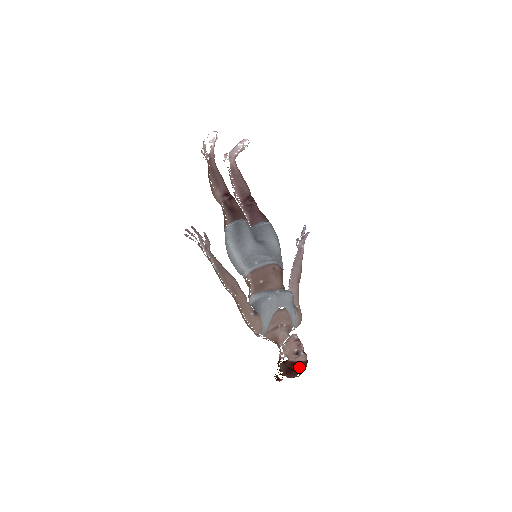
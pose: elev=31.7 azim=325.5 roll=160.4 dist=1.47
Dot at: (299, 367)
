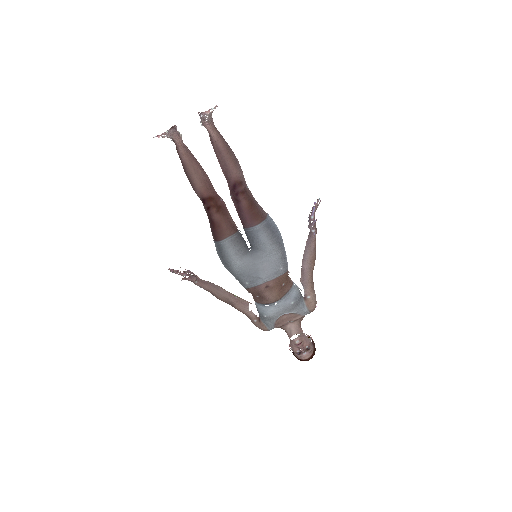
Dot at: occluded
